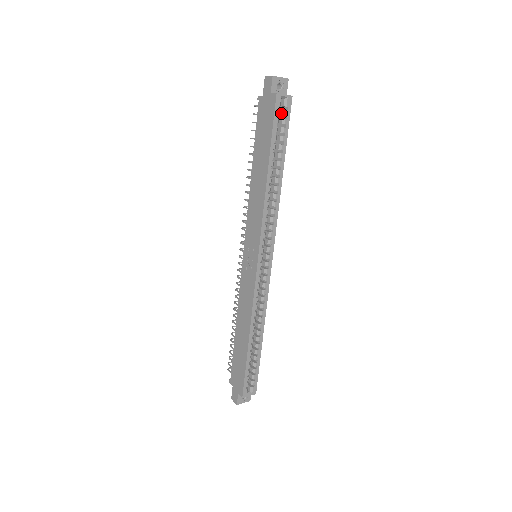
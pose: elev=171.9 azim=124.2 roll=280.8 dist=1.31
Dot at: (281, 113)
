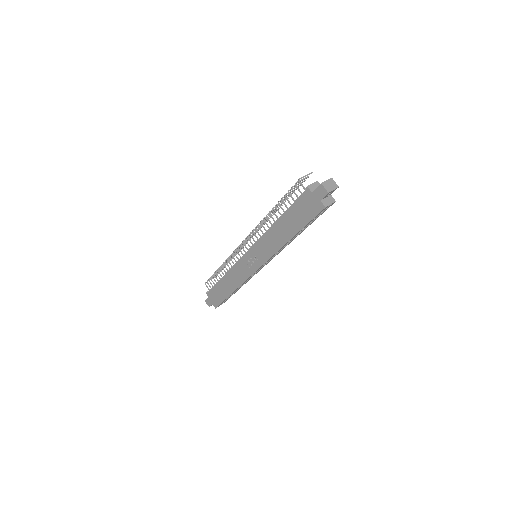
Dot at: occluded
